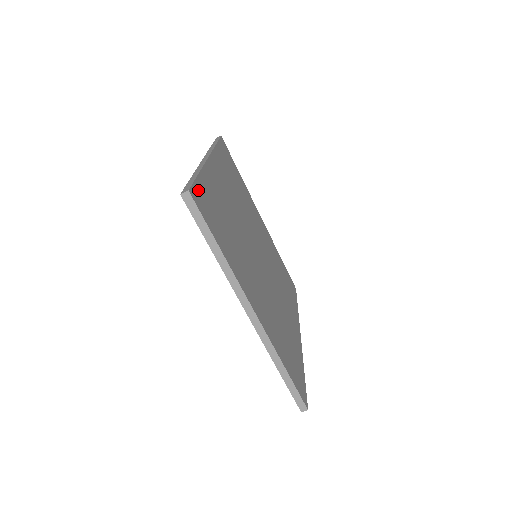
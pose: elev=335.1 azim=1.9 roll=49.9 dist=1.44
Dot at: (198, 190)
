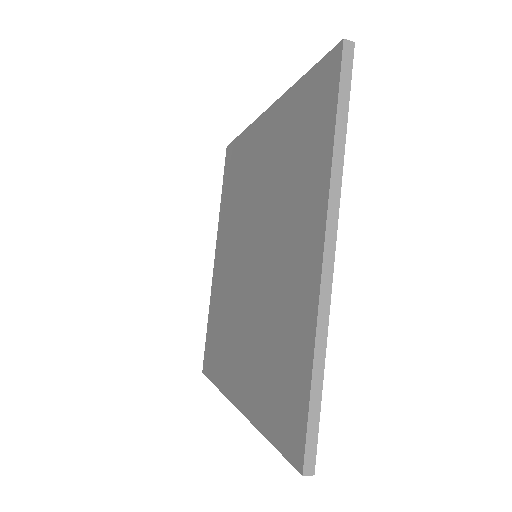
Dot at: occluded
